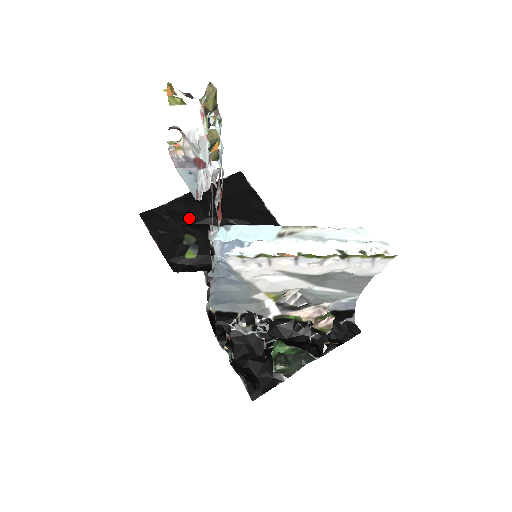
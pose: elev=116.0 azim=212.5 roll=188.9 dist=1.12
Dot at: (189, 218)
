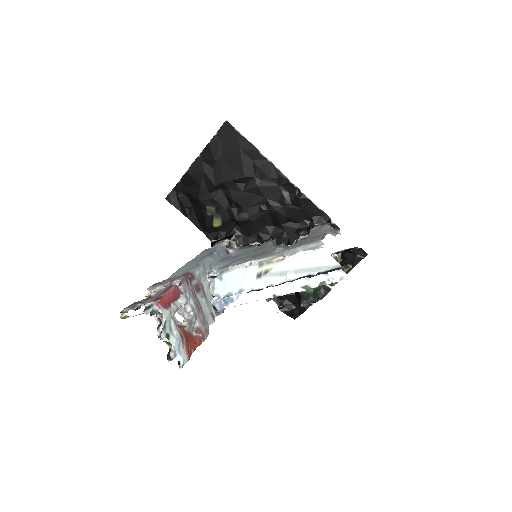
Dot at: (203, 190)
